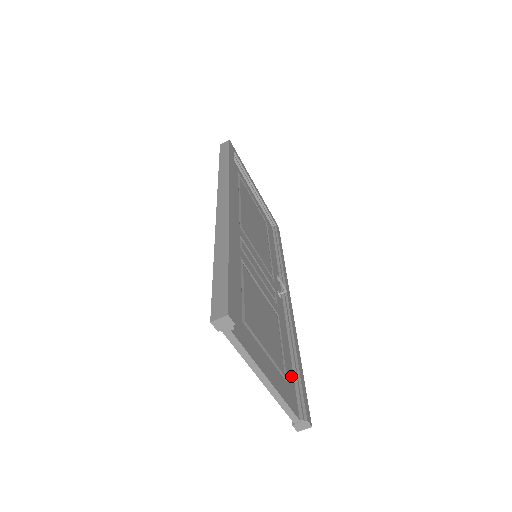
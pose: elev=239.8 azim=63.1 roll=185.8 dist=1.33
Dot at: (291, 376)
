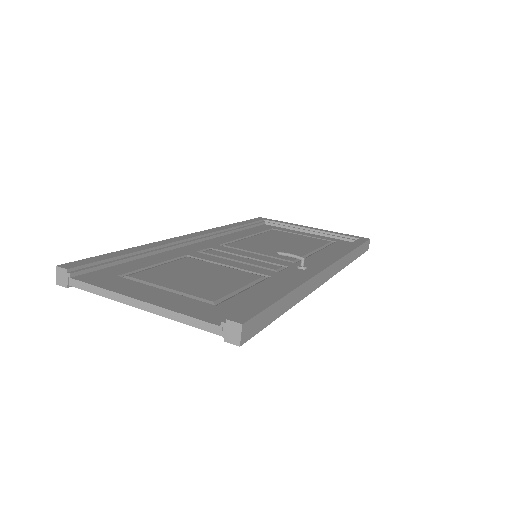
Dot at: (245, 304)
